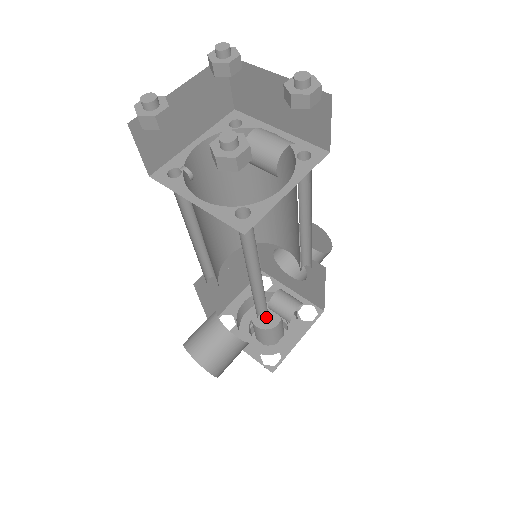
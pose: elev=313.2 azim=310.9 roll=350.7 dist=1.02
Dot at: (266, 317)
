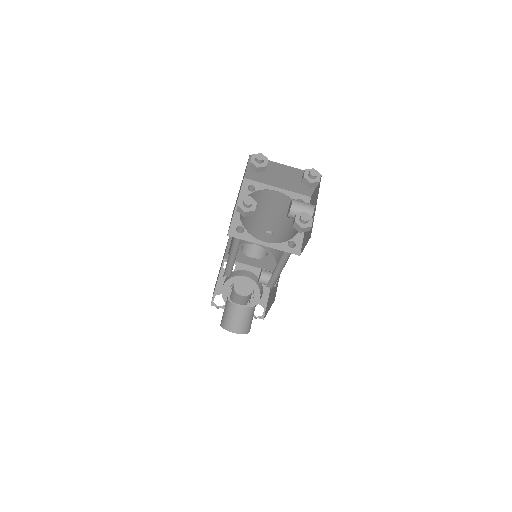
Dot at: (244, 288)
